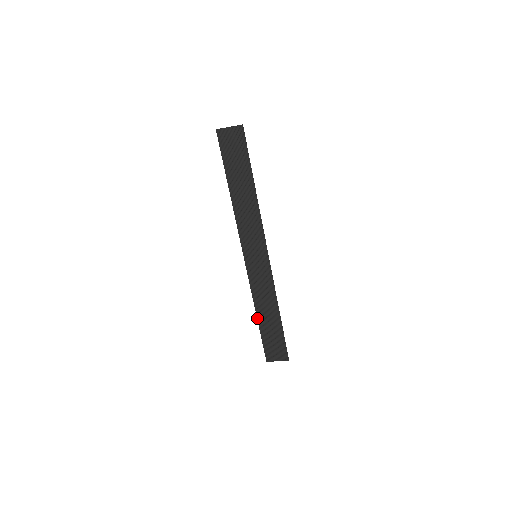
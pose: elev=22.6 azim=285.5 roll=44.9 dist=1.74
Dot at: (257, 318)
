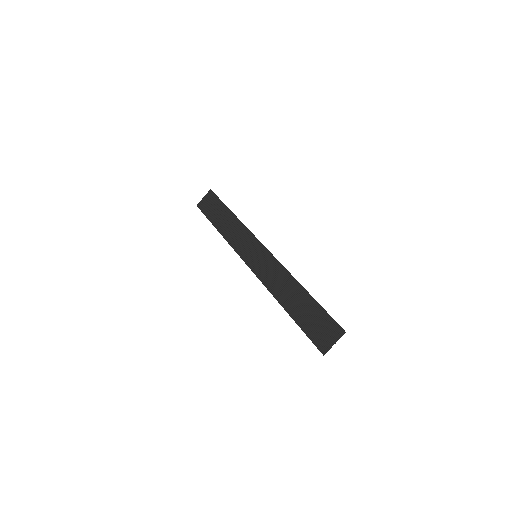
Dot at: (285, 310)
